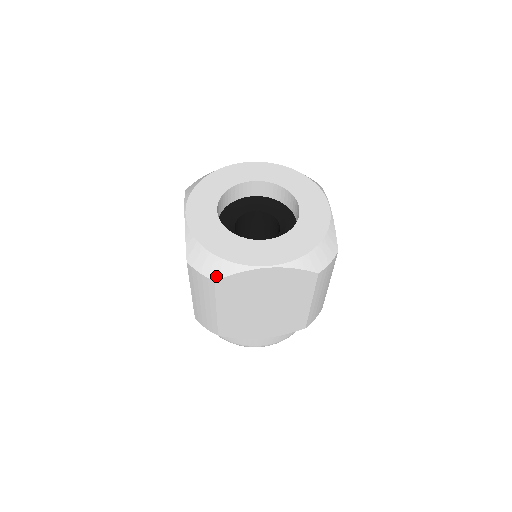
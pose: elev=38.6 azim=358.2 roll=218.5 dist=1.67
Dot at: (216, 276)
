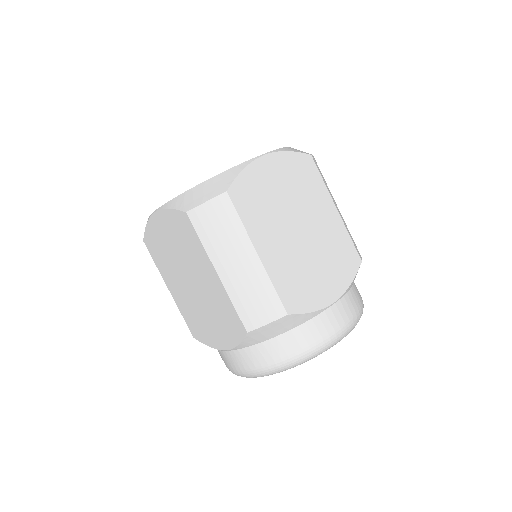
Dot at: occluded
